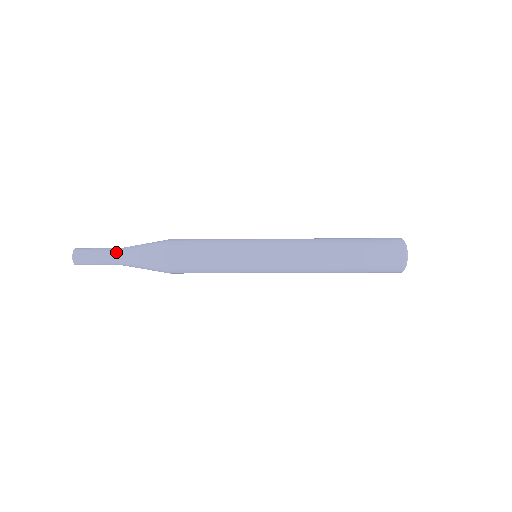
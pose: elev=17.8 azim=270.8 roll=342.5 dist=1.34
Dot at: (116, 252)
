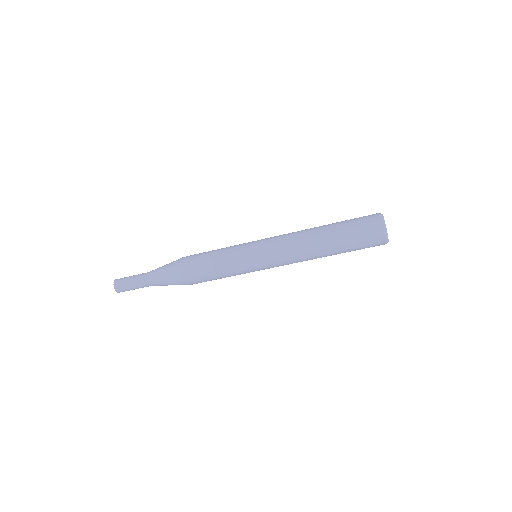
Dot at: (146, 273)
